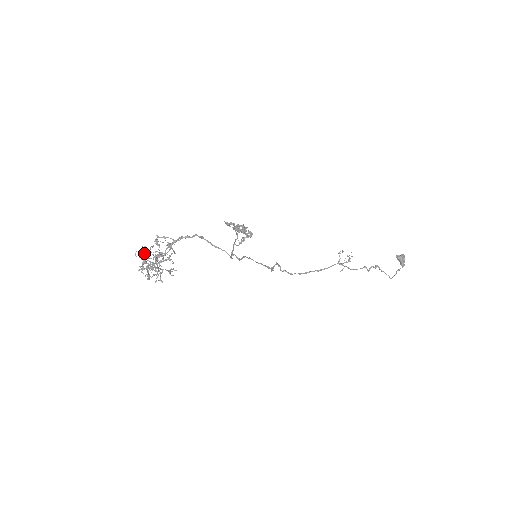
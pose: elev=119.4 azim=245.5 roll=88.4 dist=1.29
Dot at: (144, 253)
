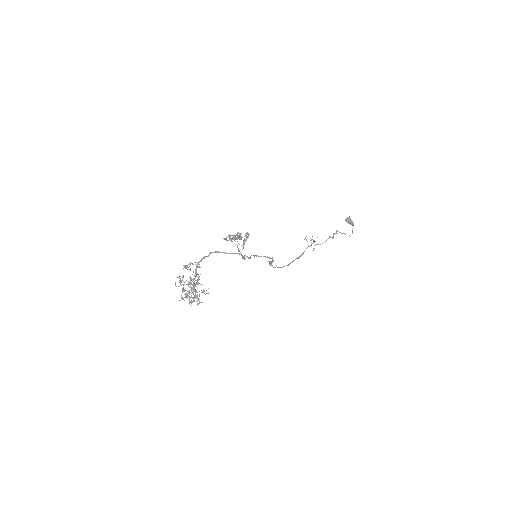
Dot at: (181, 282)
